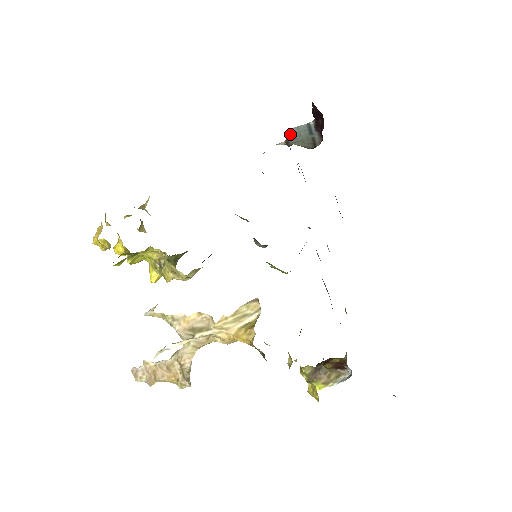
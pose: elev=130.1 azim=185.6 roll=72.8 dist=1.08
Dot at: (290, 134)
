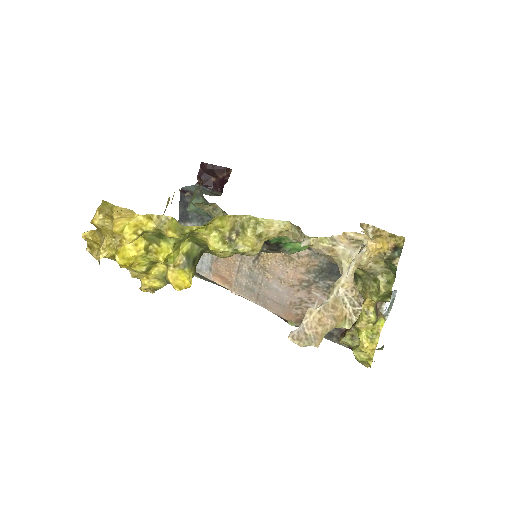
Dot at: (187, 189)
